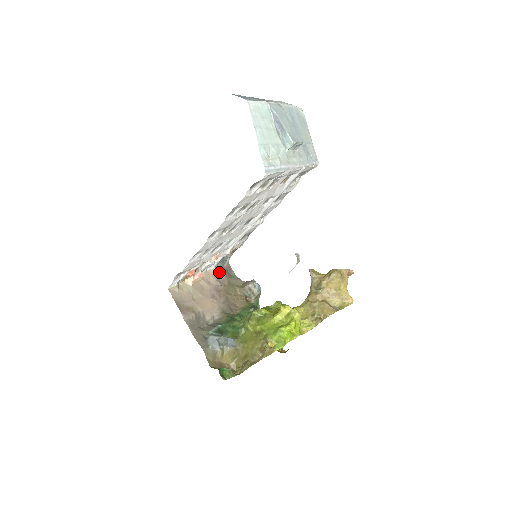
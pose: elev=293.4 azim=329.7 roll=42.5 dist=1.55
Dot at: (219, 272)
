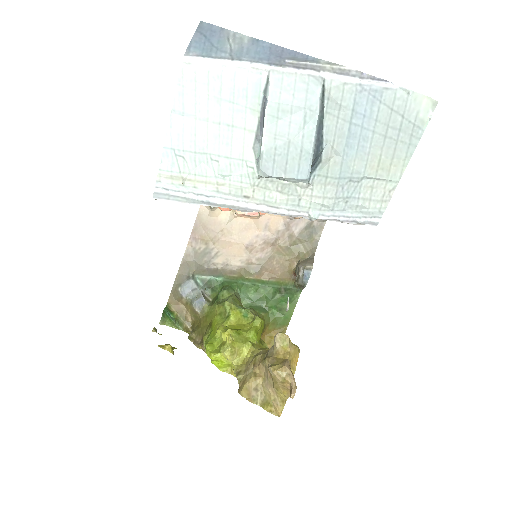
Dot at: (295, 223)
